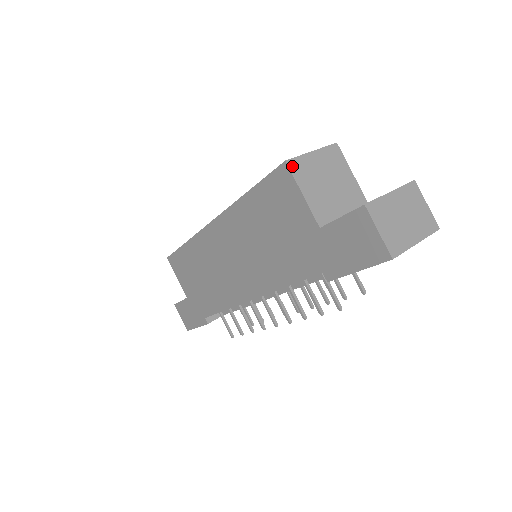
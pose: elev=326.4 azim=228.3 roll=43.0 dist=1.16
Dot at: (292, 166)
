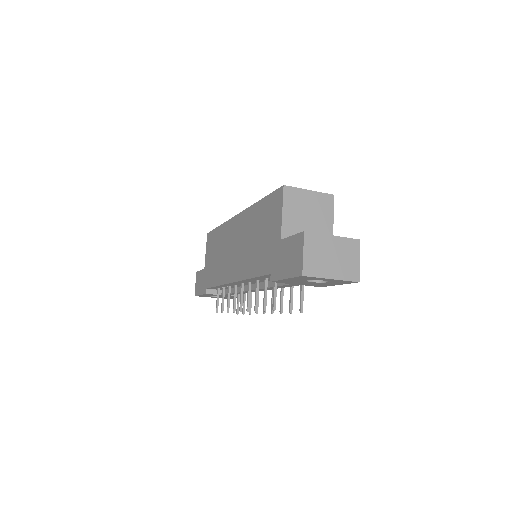
Dot at: (287, 191)
